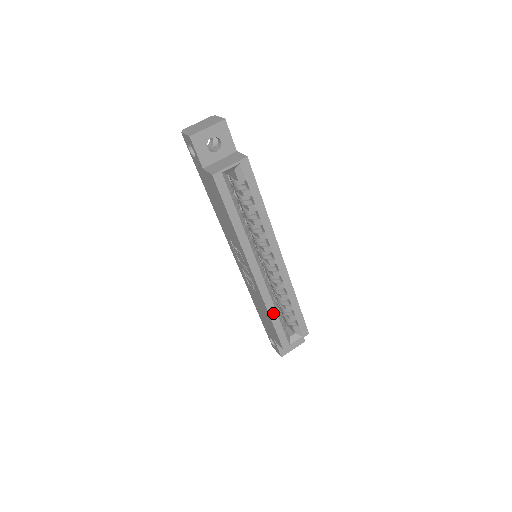
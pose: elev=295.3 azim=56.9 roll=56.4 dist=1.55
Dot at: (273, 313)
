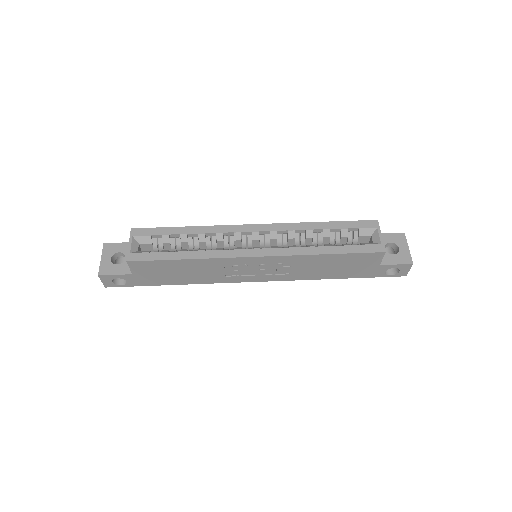
Dot at: (321, 250)
